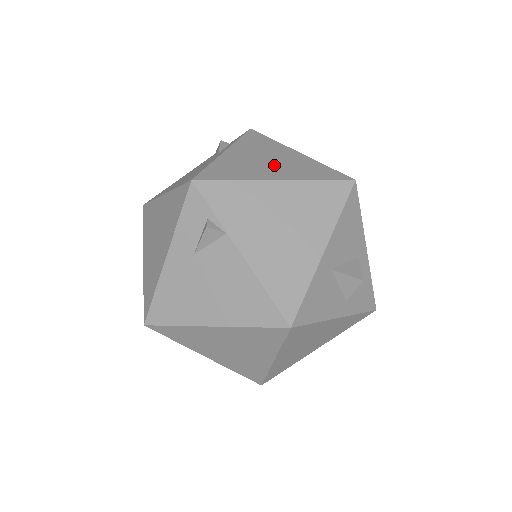
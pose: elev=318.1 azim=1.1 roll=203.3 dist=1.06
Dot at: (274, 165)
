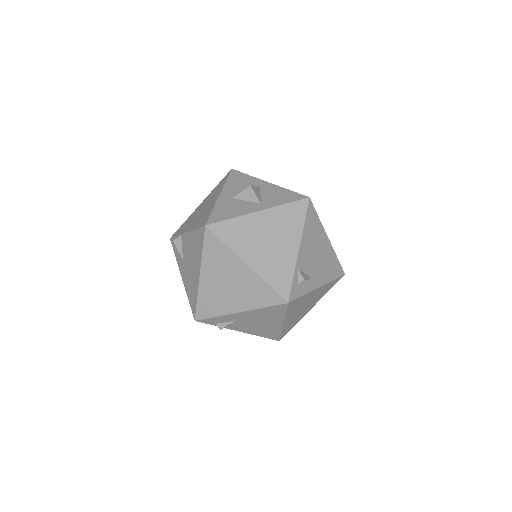
Dot at: occluded
